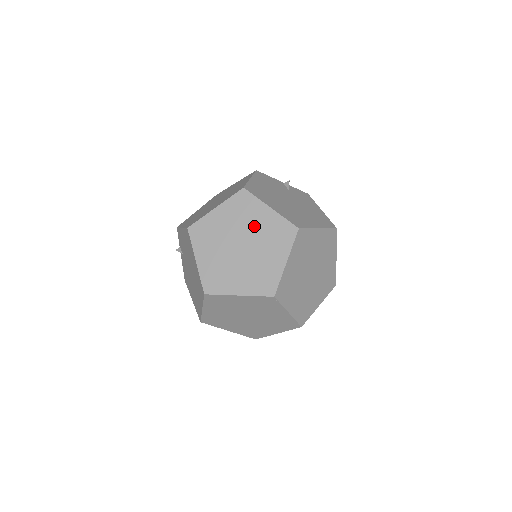
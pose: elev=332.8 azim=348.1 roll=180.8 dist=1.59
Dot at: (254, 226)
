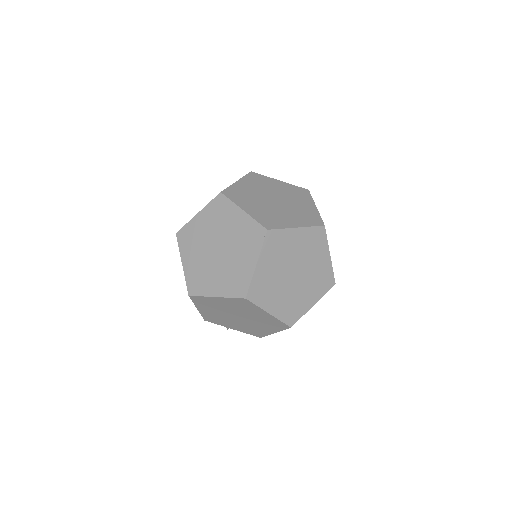
Dot at: (295, 202)
